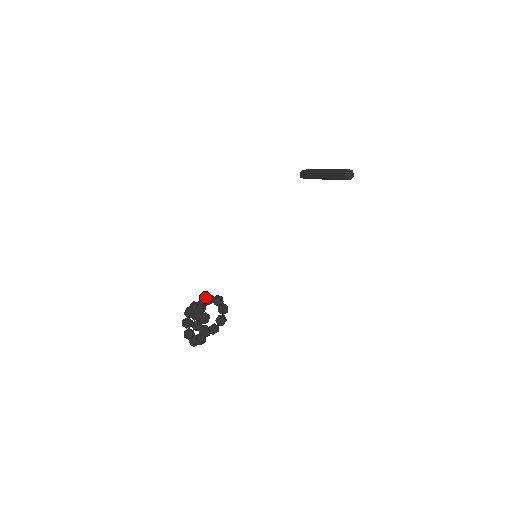
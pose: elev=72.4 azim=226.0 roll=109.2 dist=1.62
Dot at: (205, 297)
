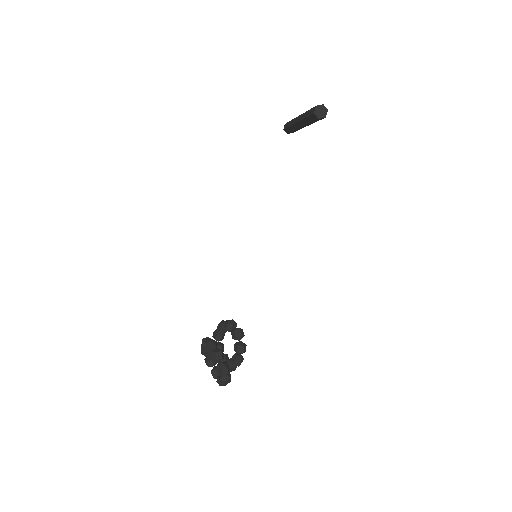
Dot at: (217, 326)
